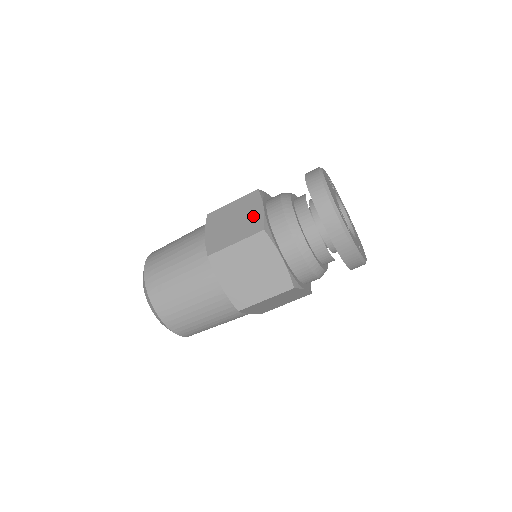
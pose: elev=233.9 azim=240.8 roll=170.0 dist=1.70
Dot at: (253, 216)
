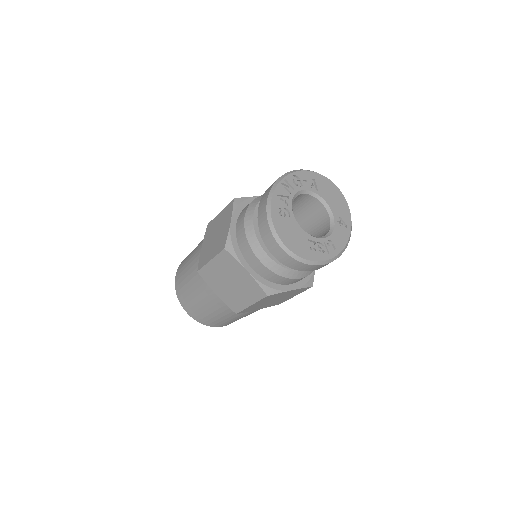
Dot at: (245, 281)
